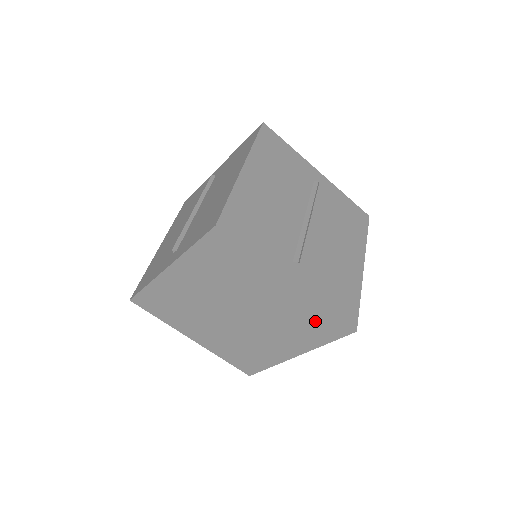
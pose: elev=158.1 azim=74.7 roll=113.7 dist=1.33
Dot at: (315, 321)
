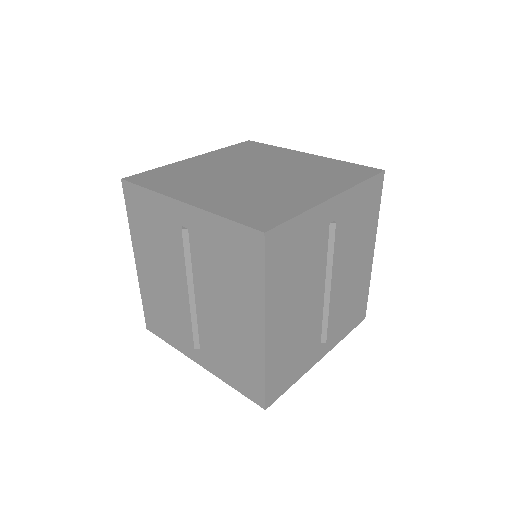
Dot at: occluded
